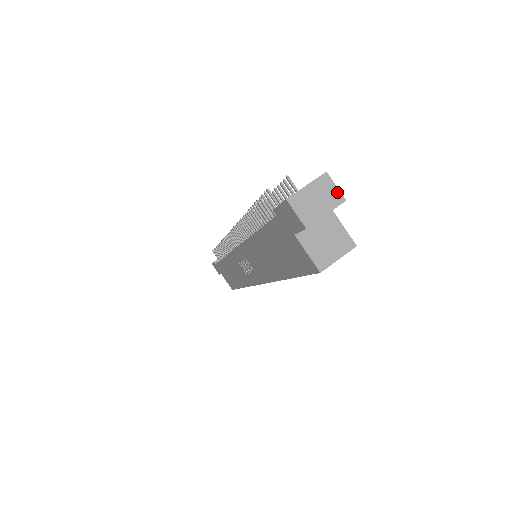
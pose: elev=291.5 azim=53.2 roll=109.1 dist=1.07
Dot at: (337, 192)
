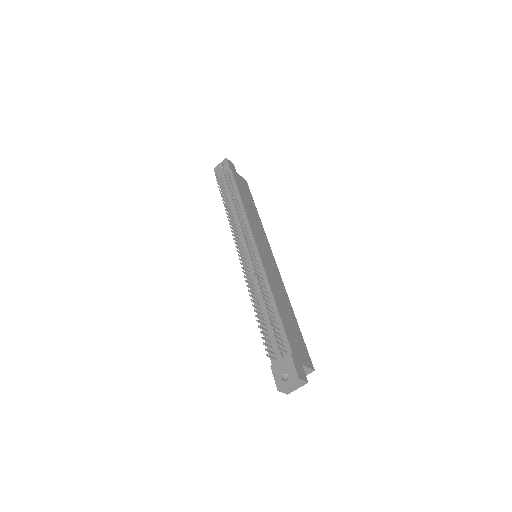
Dot at: (304, 382)
